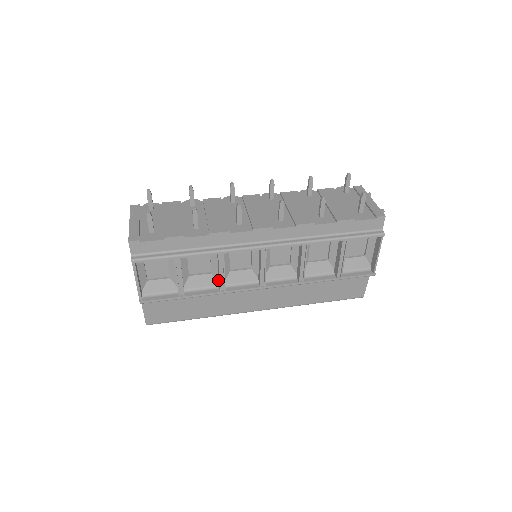
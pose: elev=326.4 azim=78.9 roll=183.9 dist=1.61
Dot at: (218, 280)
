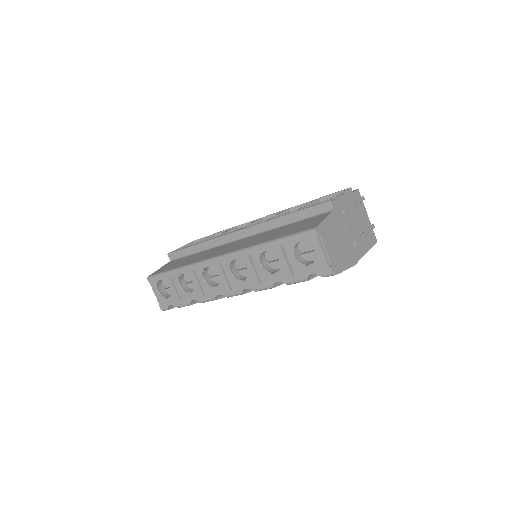
Dot at: occluded
